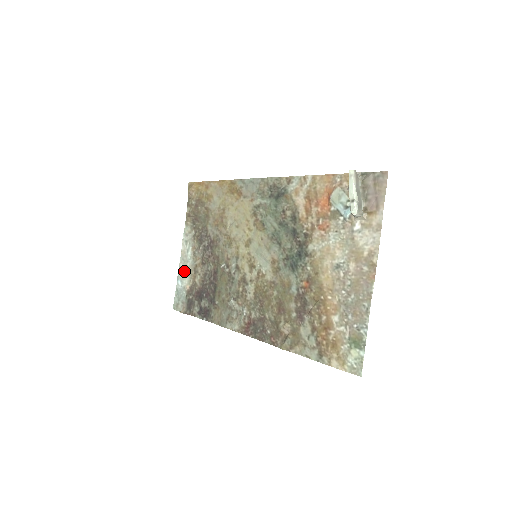
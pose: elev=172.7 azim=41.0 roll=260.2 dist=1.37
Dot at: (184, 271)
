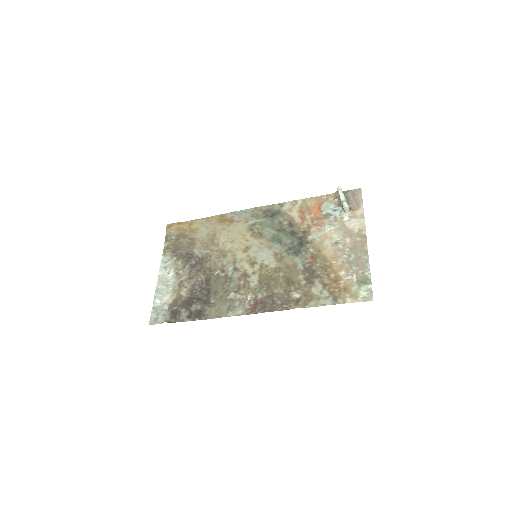
Dot at: (164, 290)
